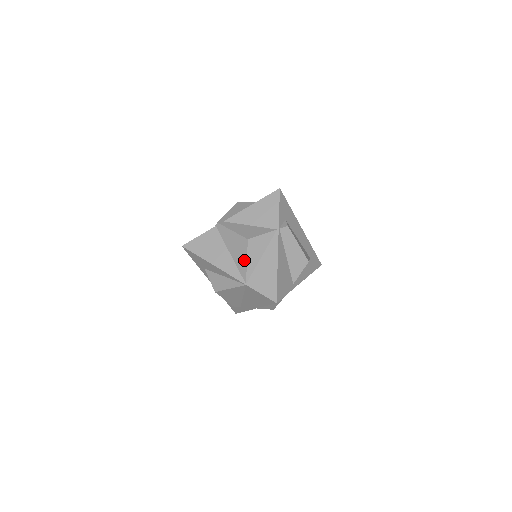
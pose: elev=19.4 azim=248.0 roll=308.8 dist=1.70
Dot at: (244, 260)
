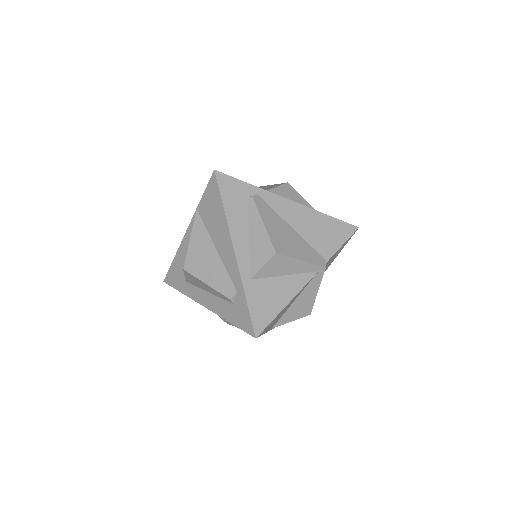
Dot at: occluded
